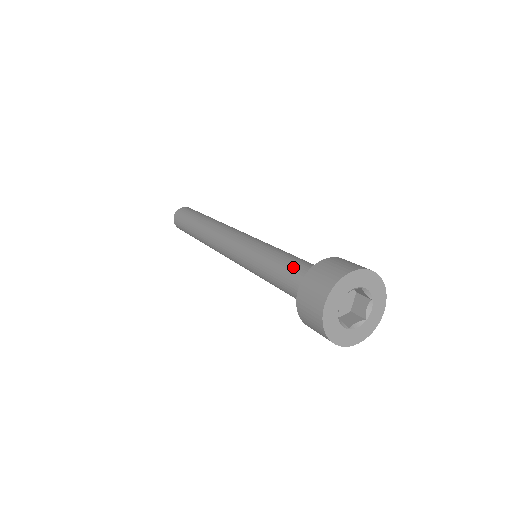
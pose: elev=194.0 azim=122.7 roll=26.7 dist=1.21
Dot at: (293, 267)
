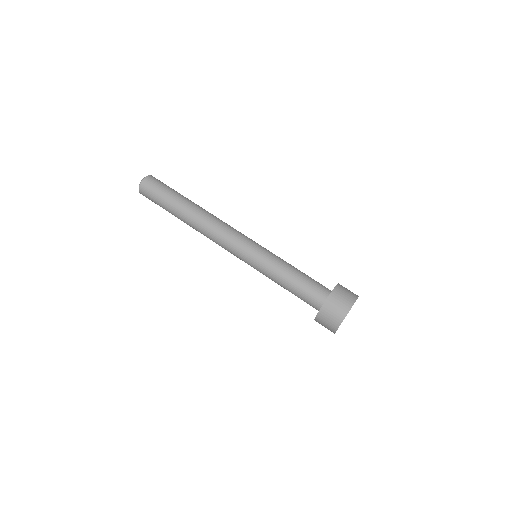
Dot at: (306, 282)
